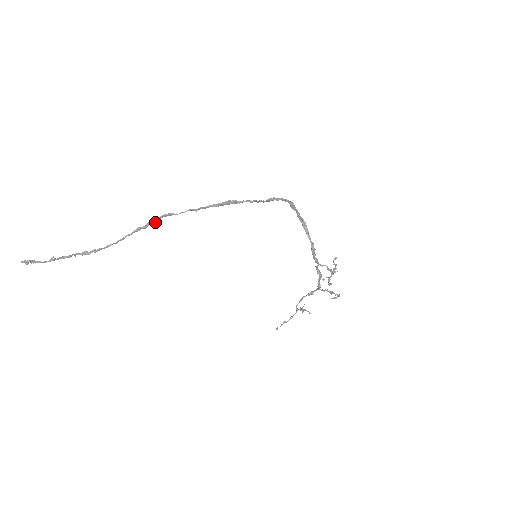
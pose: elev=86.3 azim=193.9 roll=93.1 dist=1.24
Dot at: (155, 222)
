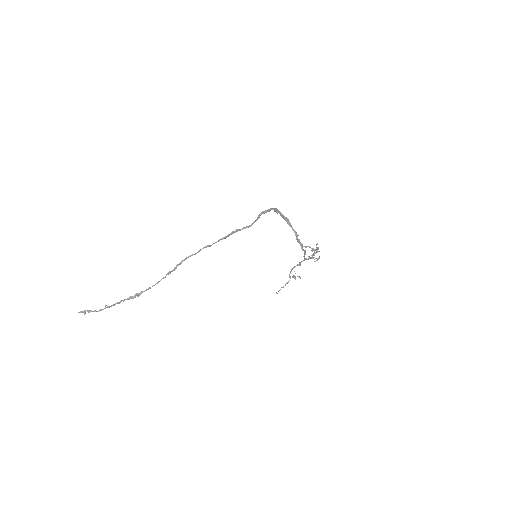
Dot at: occluded
